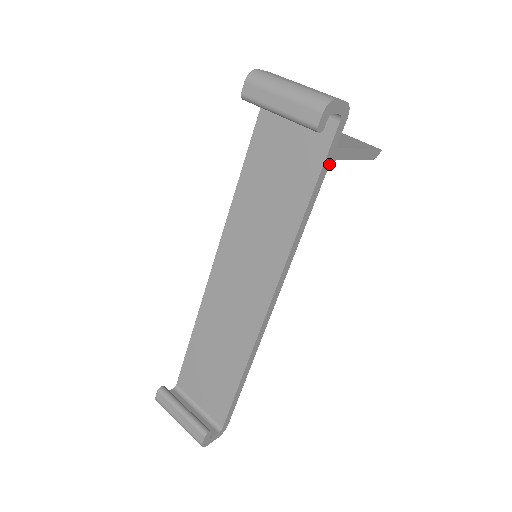
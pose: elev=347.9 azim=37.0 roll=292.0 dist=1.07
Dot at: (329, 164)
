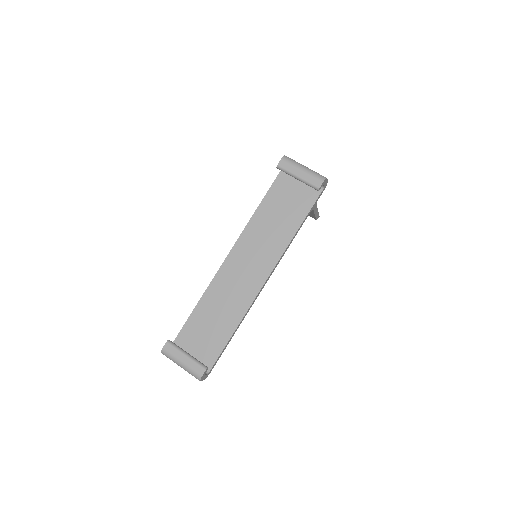
Dot at: (311, 210)
